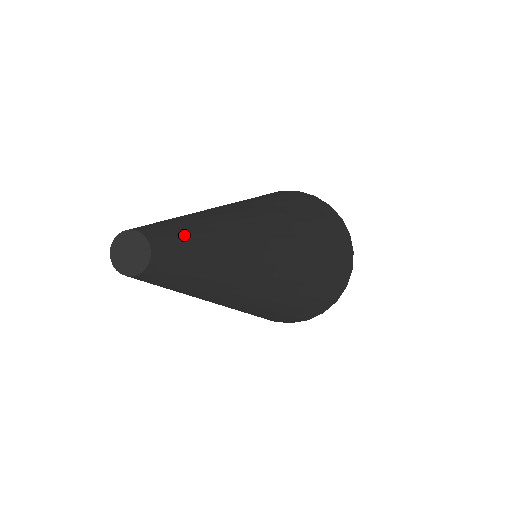
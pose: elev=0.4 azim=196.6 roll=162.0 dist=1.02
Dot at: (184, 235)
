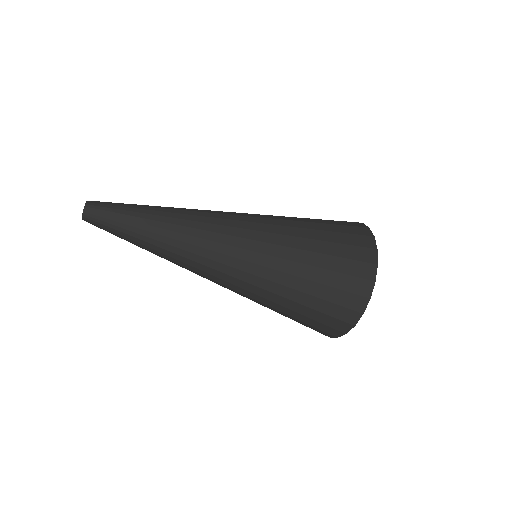
Dot at: (115, 203)
